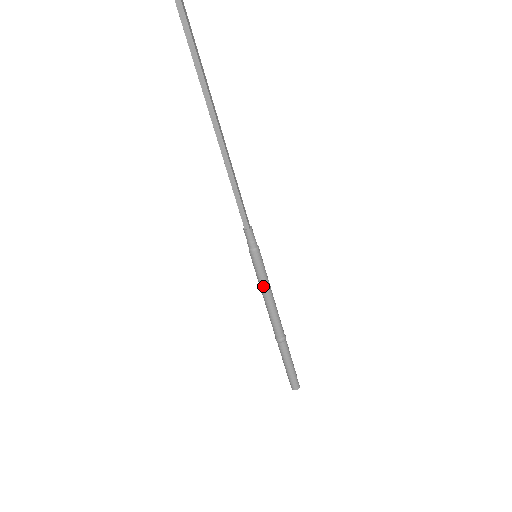
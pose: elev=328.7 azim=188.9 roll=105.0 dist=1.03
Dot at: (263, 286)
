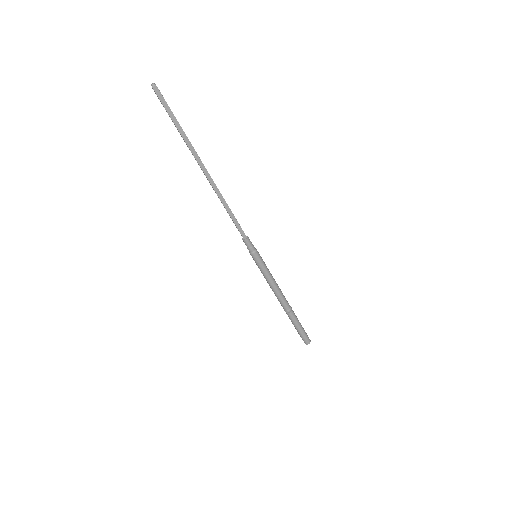
Dot at: (268, 275)
